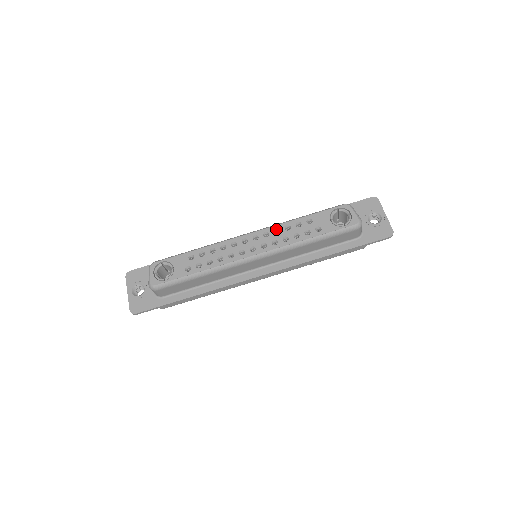
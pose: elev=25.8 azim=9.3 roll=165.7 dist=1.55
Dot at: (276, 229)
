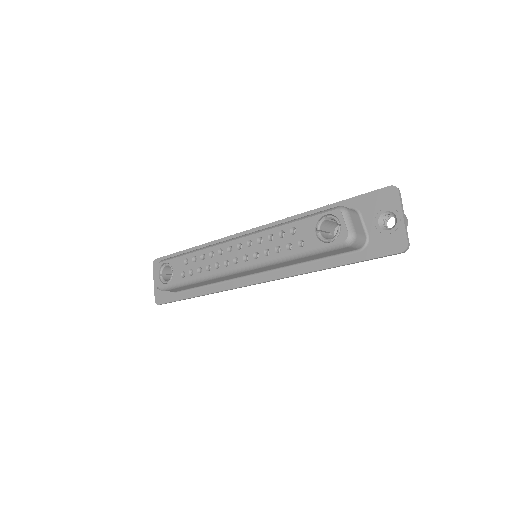
Dot at: (259, 237)
